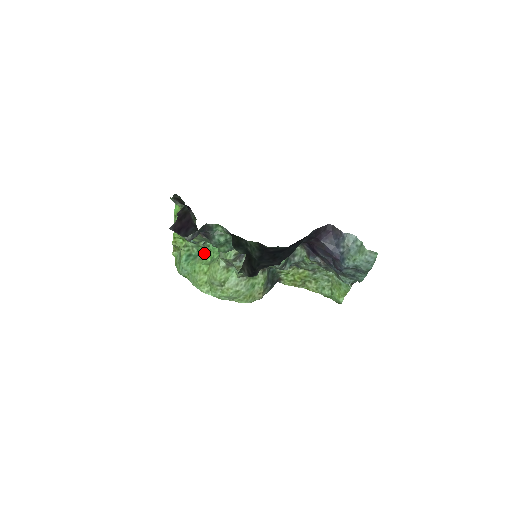
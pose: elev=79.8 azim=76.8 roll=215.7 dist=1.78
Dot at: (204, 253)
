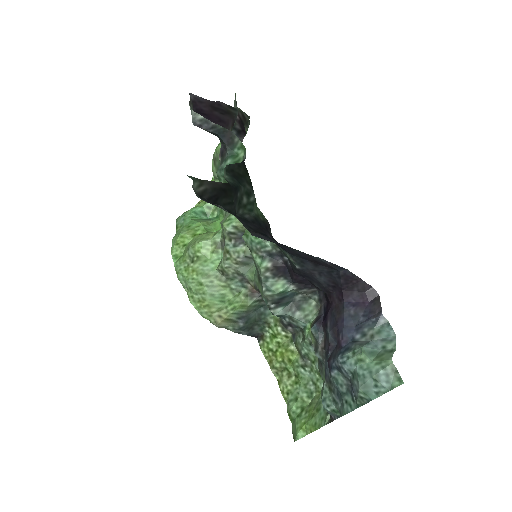
Dot at: (219, 222)
